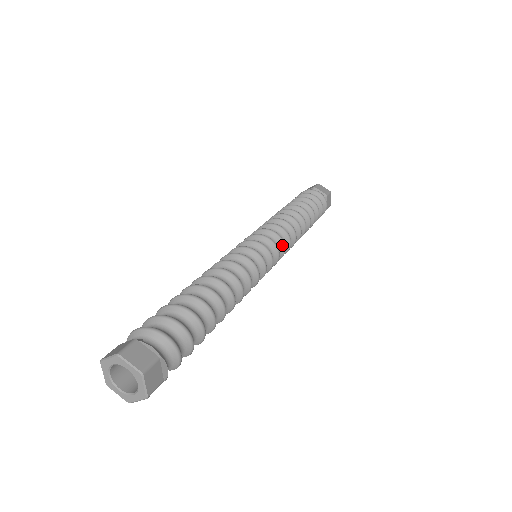
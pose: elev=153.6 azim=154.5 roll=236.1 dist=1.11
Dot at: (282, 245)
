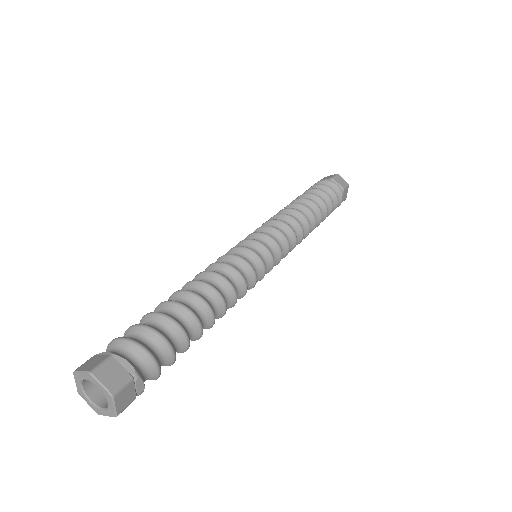
Dot at: (275, 231)
